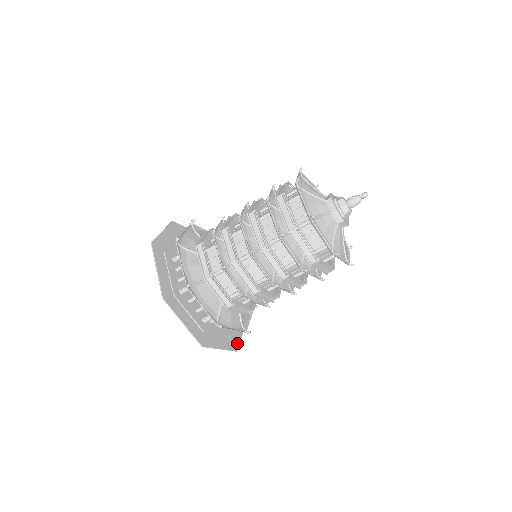
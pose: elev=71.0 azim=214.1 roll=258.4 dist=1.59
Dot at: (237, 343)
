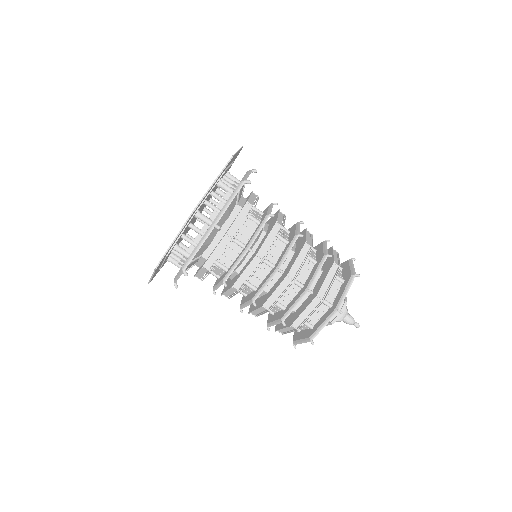
Dot at: occluded
